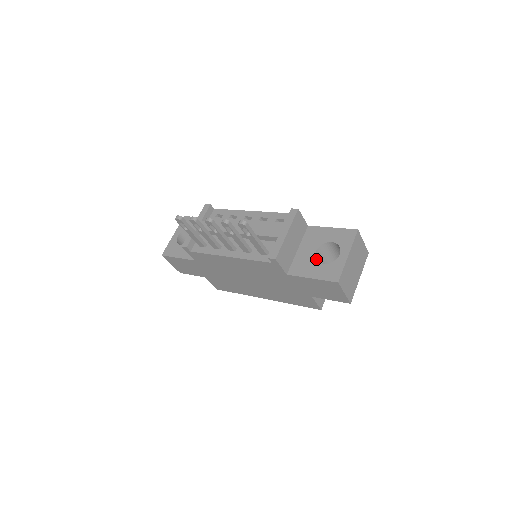
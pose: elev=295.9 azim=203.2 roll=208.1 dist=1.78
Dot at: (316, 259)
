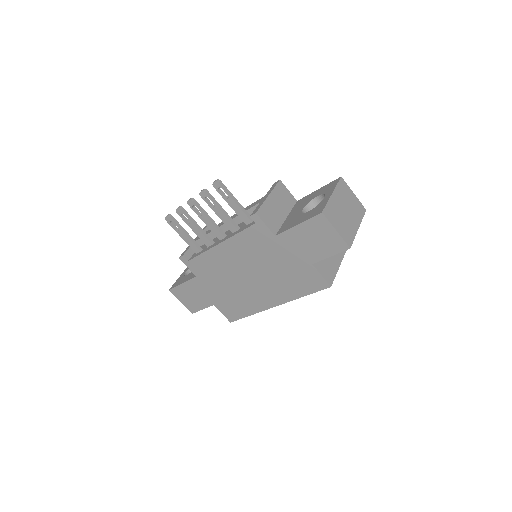
Dot at: occluded
